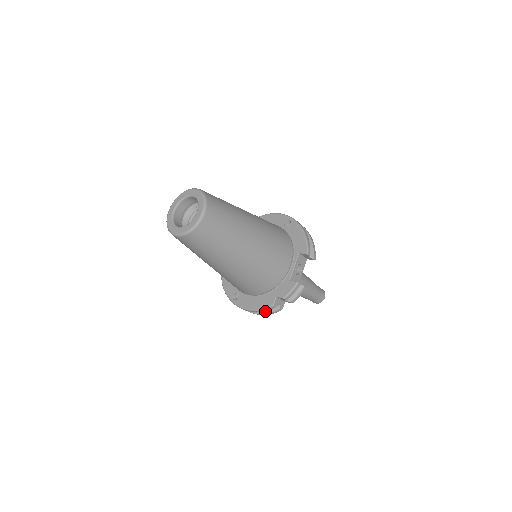
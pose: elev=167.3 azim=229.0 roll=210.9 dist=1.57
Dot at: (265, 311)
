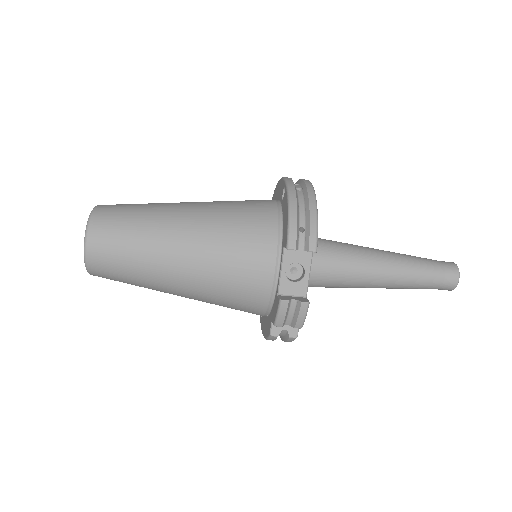
Dot at: (282, 338)
